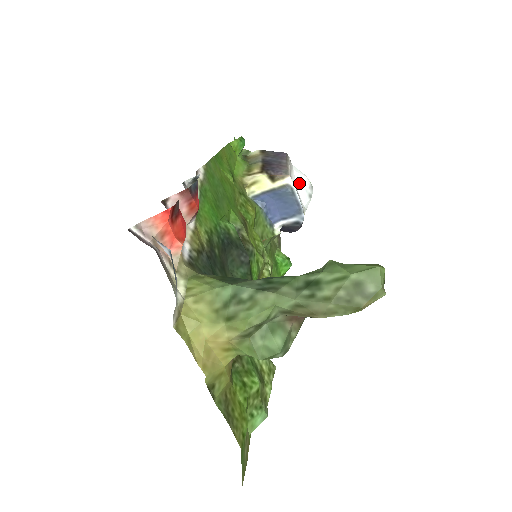
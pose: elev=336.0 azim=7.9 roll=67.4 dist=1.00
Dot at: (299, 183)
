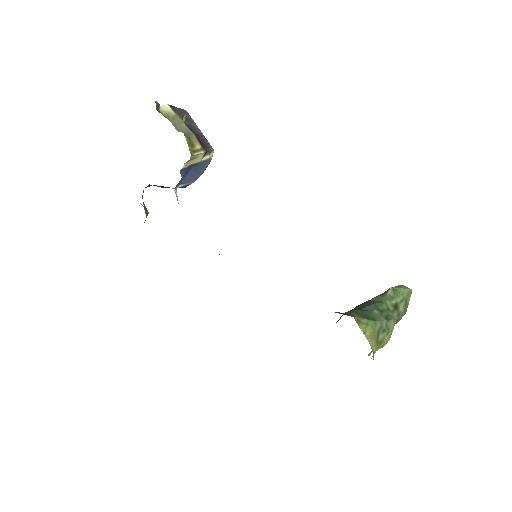
Dot at: occluded
